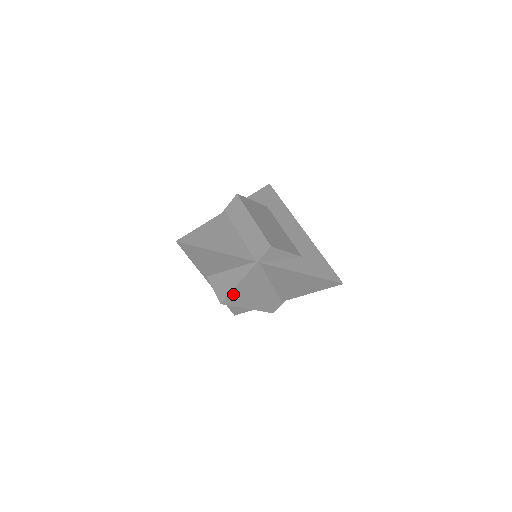
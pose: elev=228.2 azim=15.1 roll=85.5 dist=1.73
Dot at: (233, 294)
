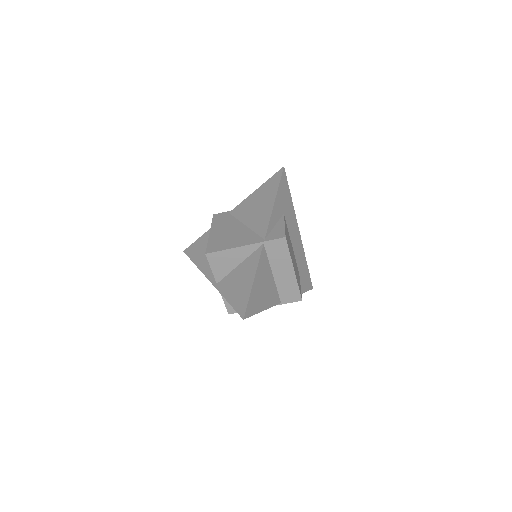
Dot at: occluded
